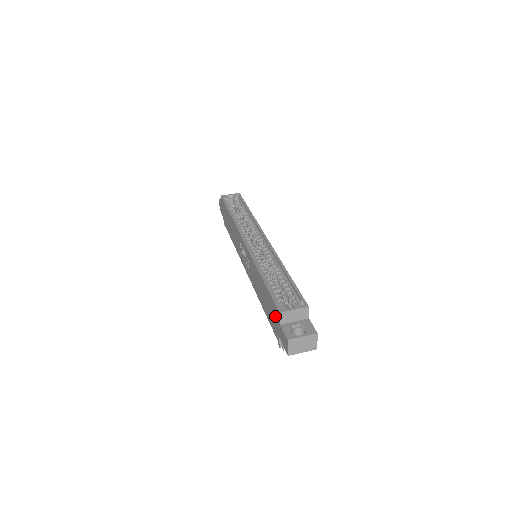
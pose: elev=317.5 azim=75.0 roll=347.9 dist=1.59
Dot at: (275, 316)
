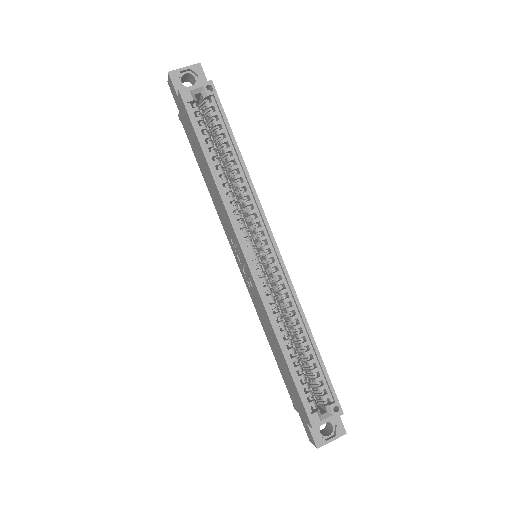
Dot at: (300, 407)
